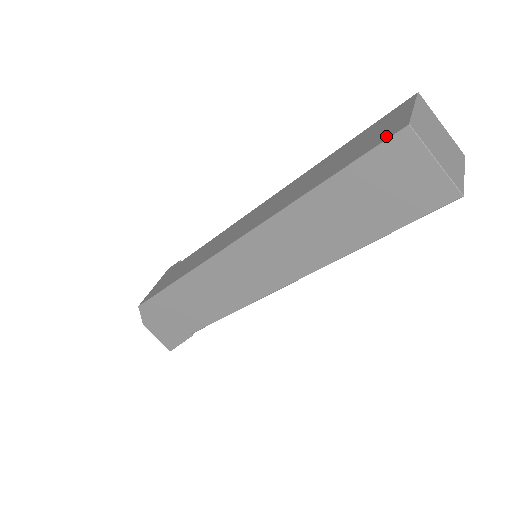
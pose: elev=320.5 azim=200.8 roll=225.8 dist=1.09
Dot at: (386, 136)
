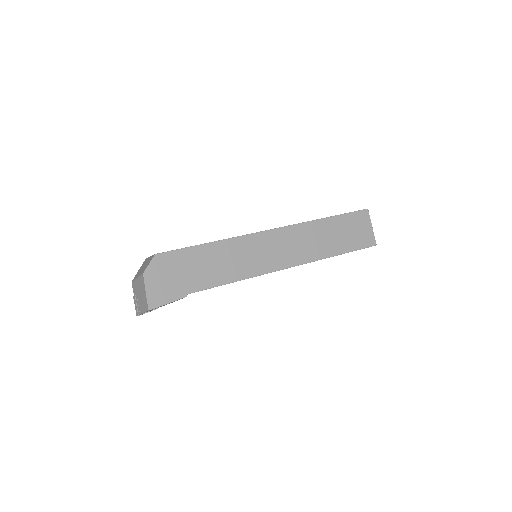
Dot at: (357, 211)
